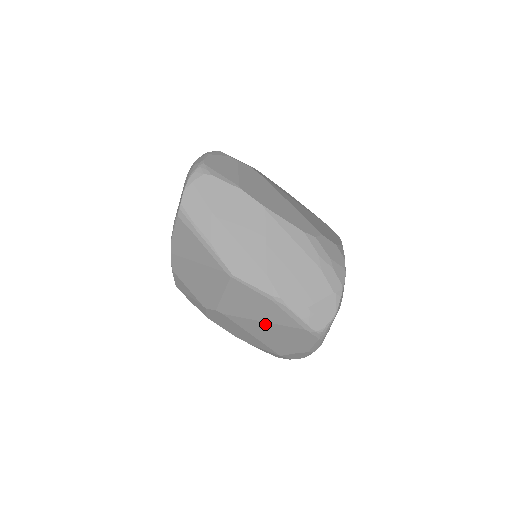
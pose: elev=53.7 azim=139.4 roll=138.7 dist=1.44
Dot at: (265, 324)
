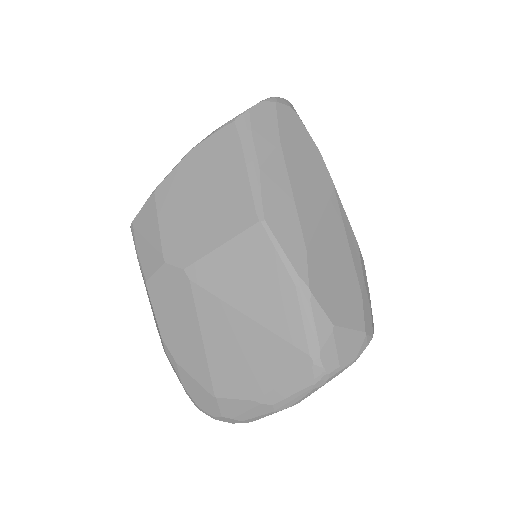
Dot at: (247, 323)
